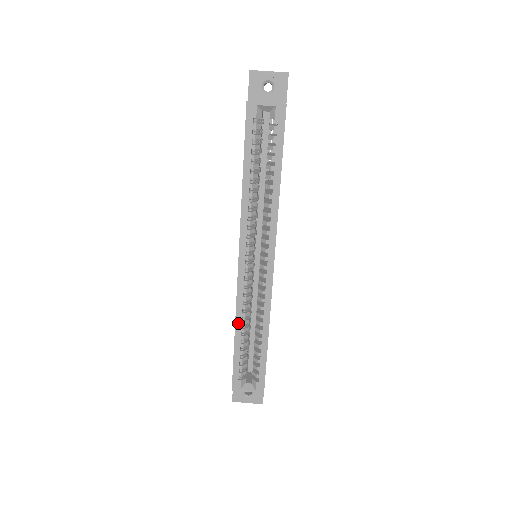
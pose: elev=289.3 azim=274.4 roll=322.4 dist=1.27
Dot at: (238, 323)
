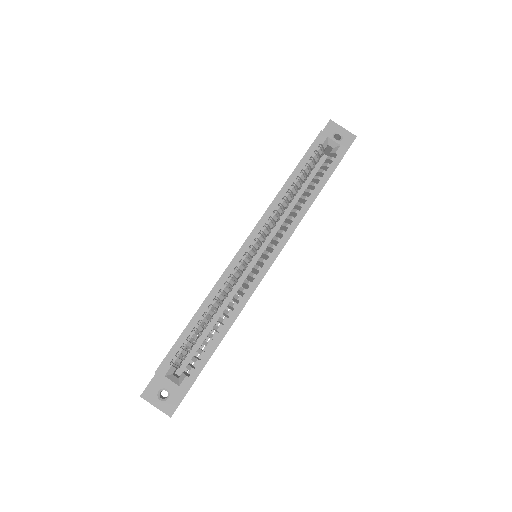
Dot at: (208, 300)
